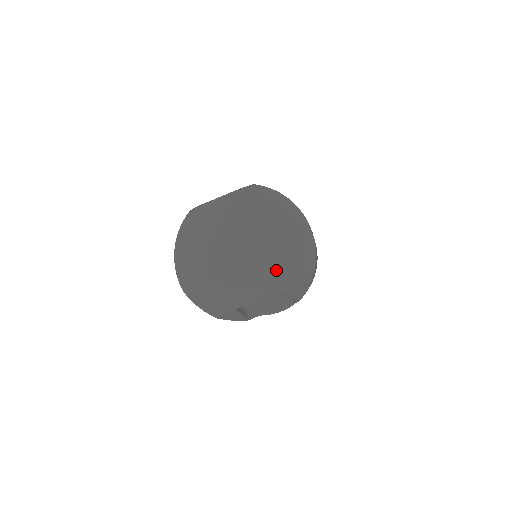
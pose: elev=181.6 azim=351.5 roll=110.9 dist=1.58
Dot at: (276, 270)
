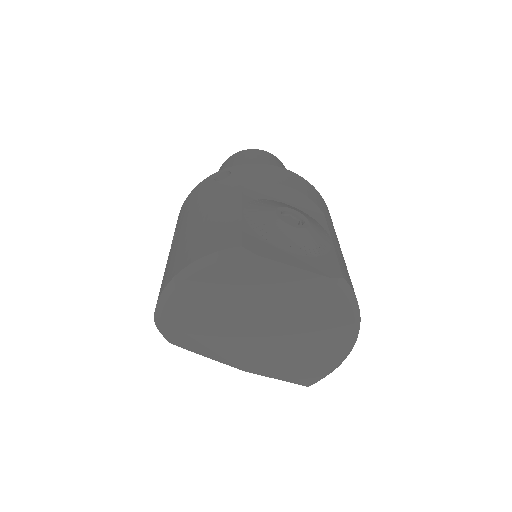
Dot at: (278, 368)
